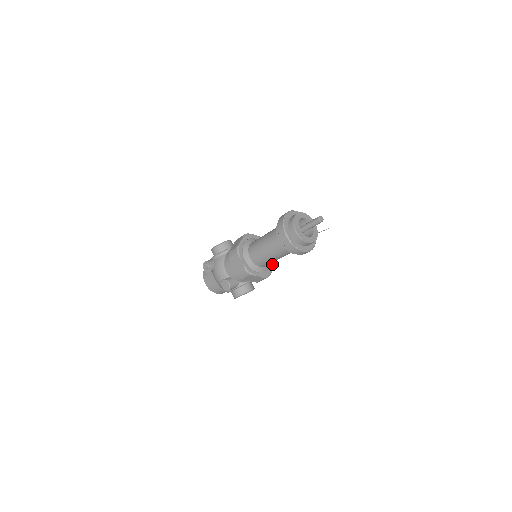
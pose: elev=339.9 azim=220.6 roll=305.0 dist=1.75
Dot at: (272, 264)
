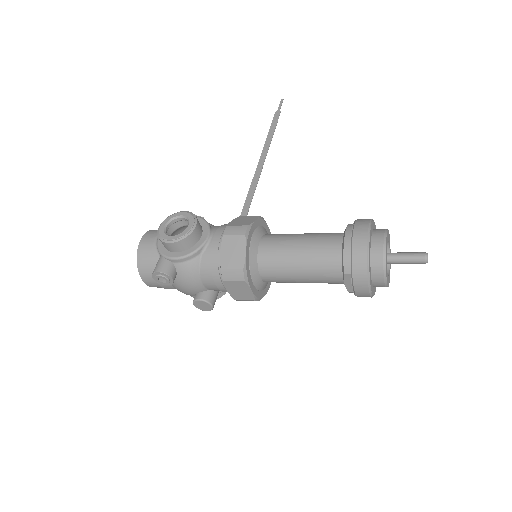
Dot at: occluded
